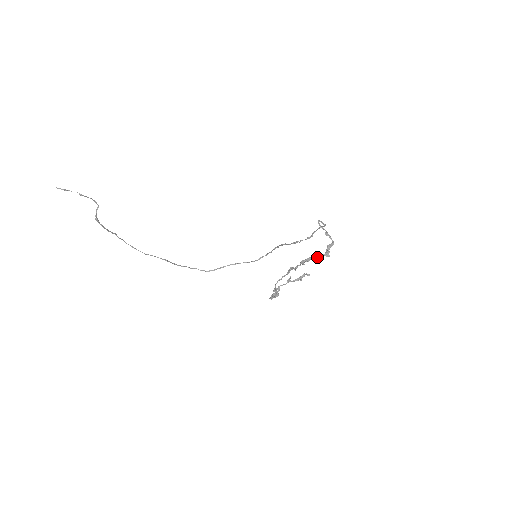
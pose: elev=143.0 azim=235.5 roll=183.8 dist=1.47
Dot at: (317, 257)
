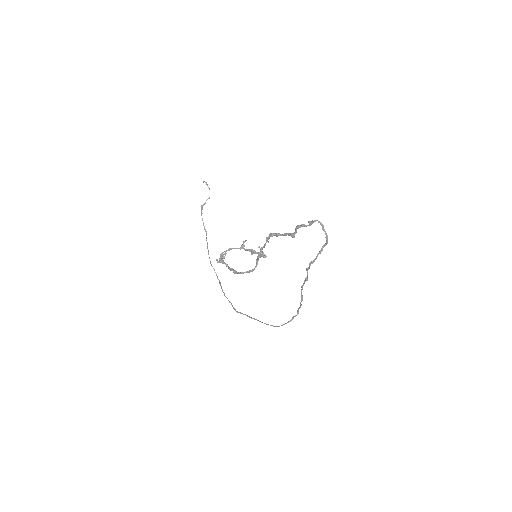
Dot at: (282, 235)
